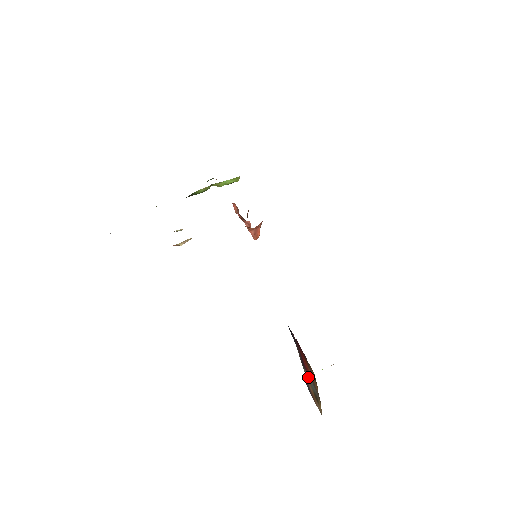
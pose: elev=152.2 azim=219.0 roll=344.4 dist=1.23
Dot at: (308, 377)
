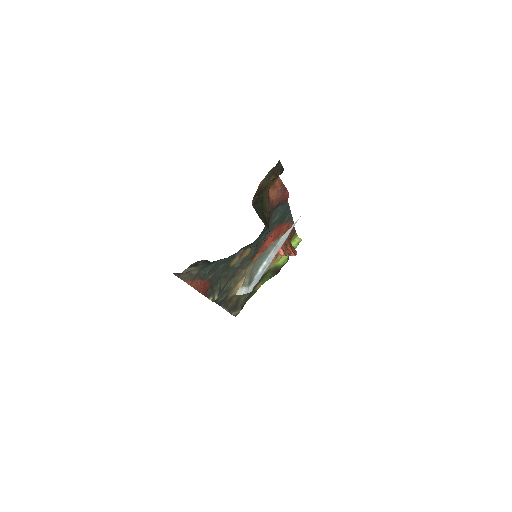
Dot at: occluded
